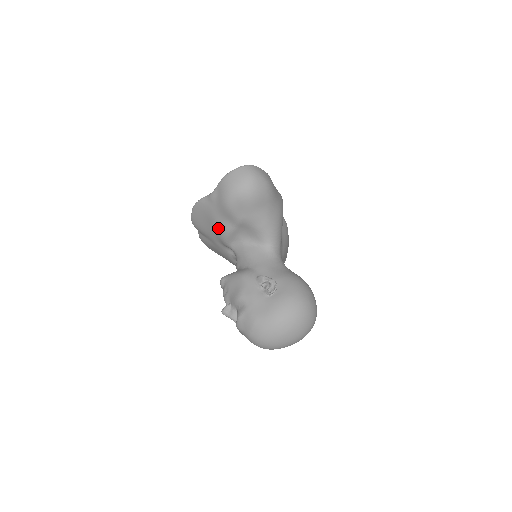
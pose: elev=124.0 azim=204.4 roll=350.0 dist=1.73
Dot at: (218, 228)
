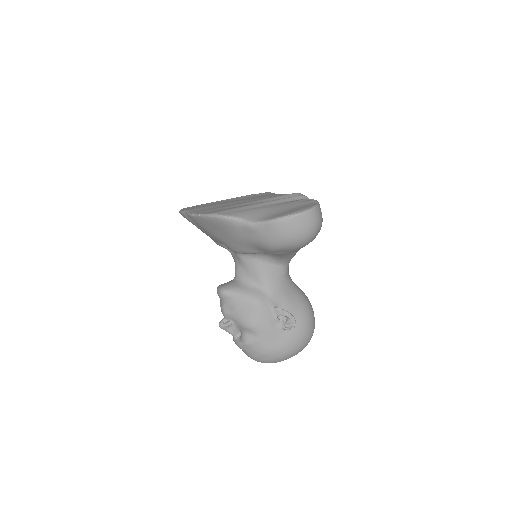
Dot at: (236, 246)
